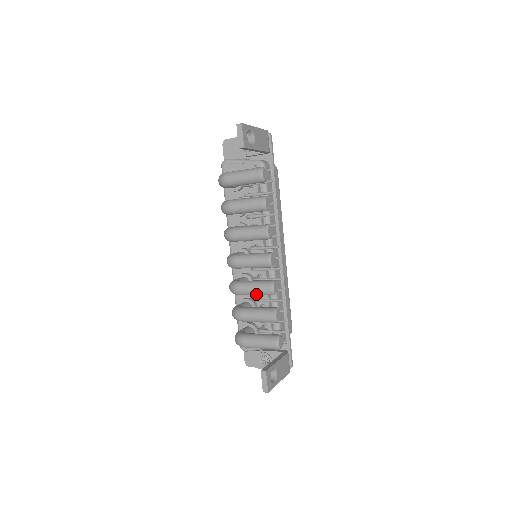
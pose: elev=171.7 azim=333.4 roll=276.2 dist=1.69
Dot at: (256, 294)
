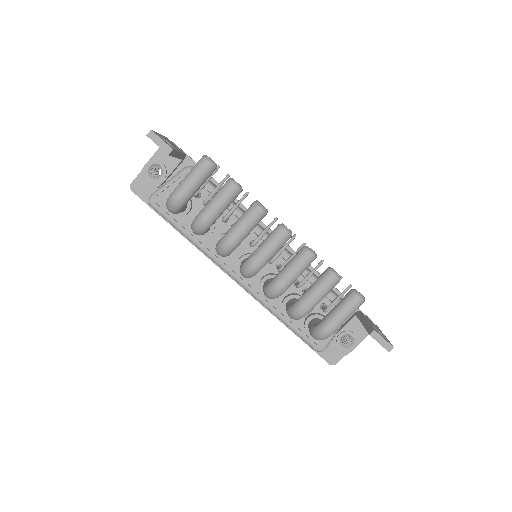
Dot at: (300, 273)
